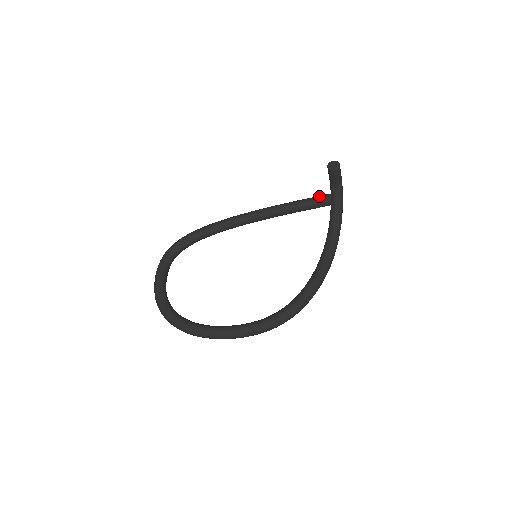
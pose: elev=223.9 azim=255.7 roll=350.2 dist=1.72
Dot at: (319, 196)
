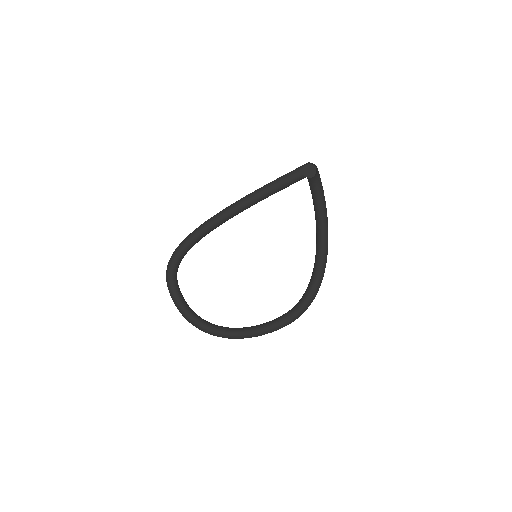
Dot at: (293, 174)
